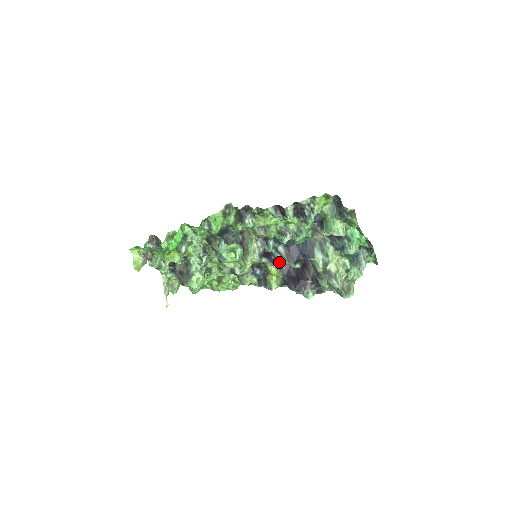
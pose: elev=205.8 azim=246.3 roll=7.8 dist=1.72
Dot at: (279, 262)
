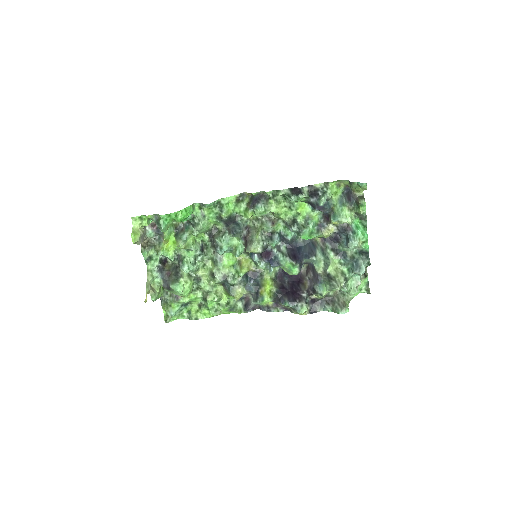
Dot at: (279, 262)
